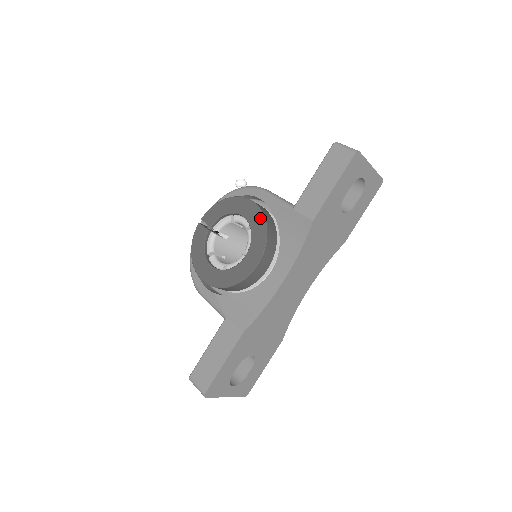
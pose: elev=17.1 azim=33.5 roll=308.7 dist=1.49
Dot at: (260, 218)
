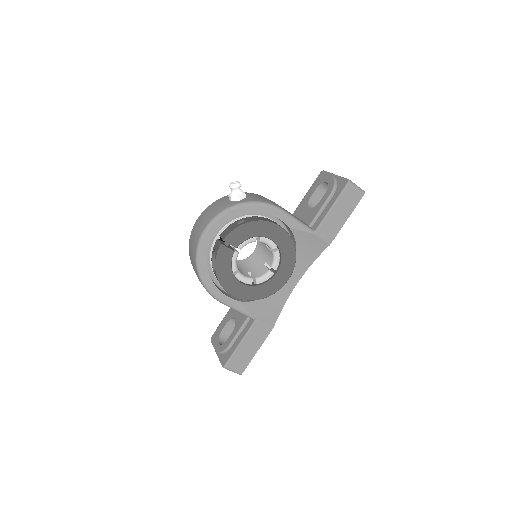
Dot at: (290, 243)
